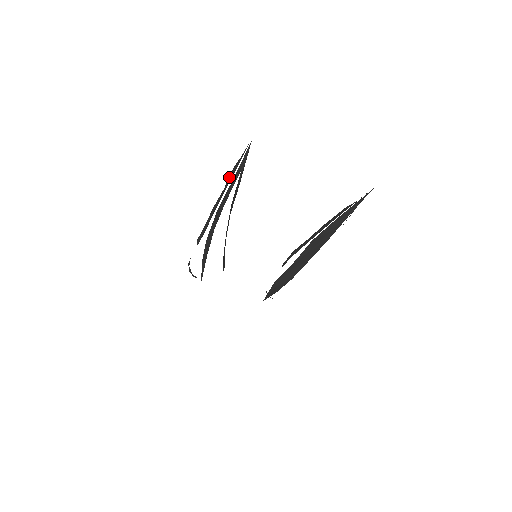
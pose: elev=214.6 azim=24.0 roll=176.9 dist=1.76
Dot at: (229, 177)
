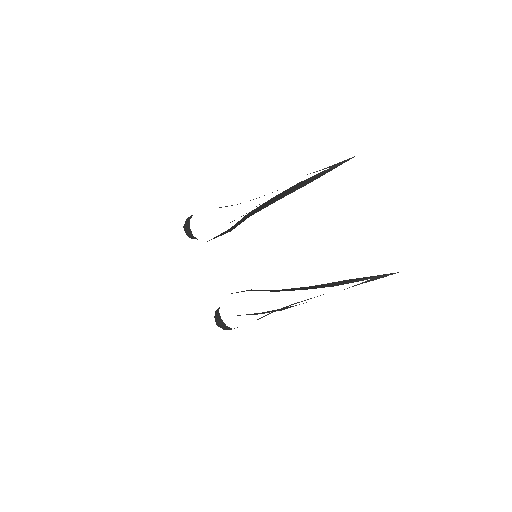
Dot at: occluded
